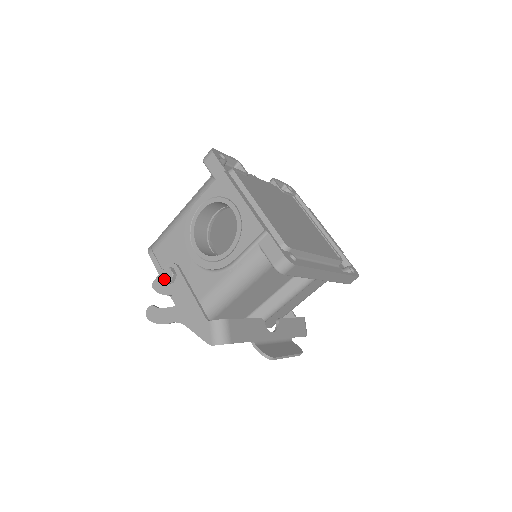
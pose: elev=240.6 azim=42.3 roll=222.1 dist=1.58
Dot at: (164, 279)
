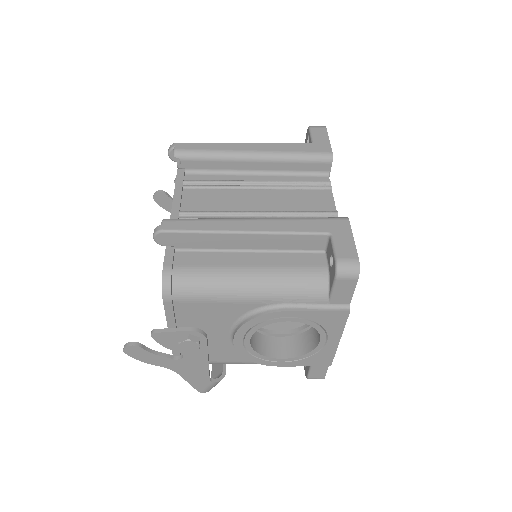
Dot at: (183, 348)
